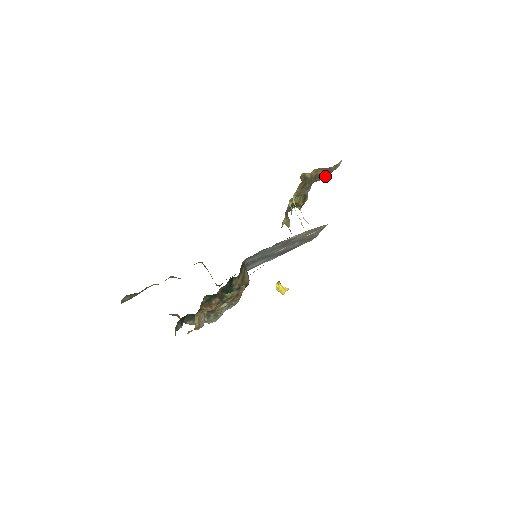
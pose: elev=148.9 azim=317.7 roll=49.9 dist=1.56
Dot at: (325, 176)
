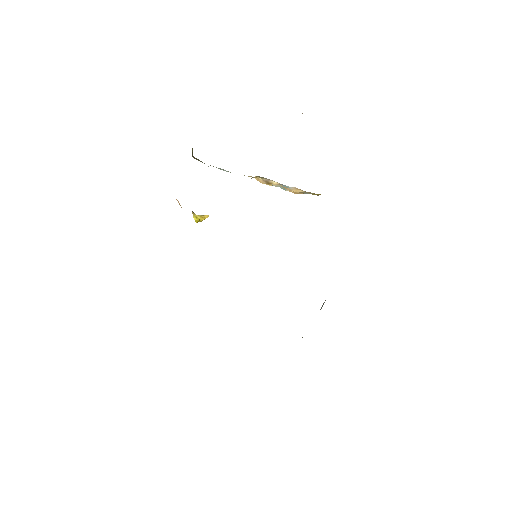
Dot at: occluded
